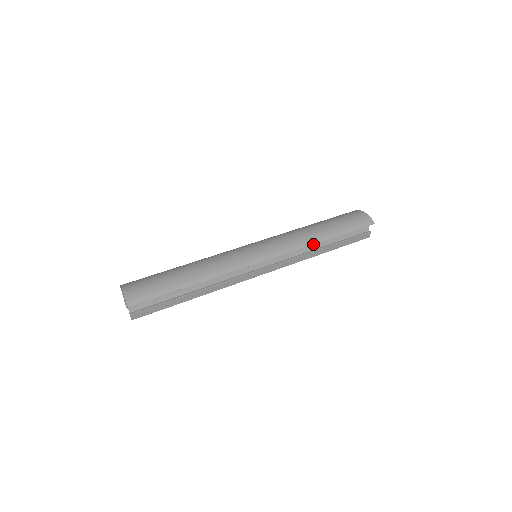
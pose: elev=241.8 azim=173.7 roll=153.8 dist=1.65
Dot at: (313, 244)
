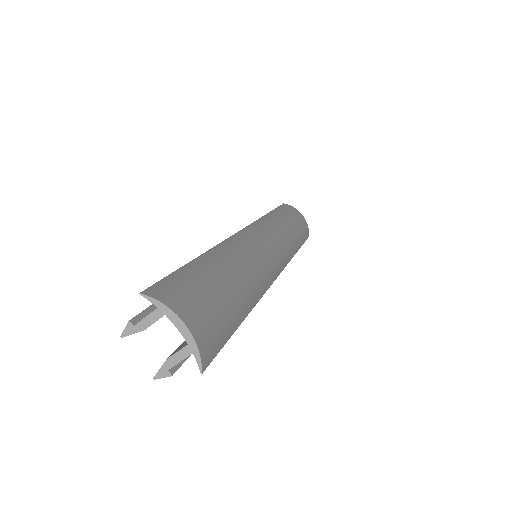
Dot at: (293, 256)
